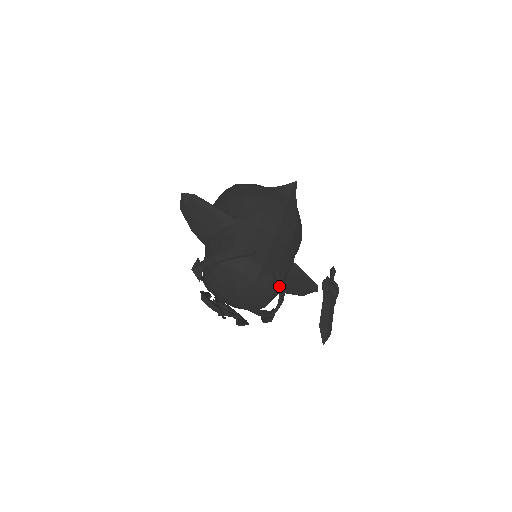
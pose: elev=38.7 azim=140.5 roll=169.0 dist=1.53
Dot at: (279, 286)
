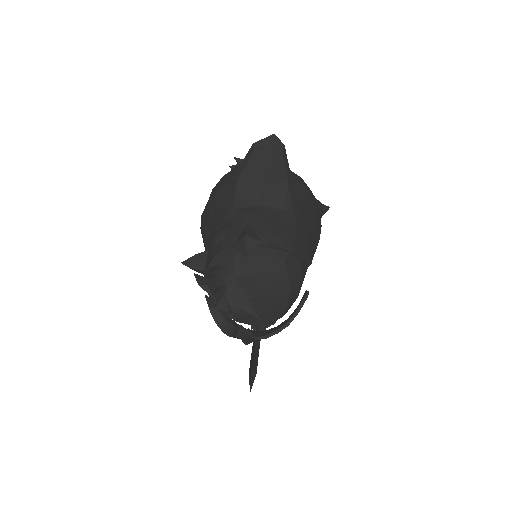
Dot at: (295, 313)
